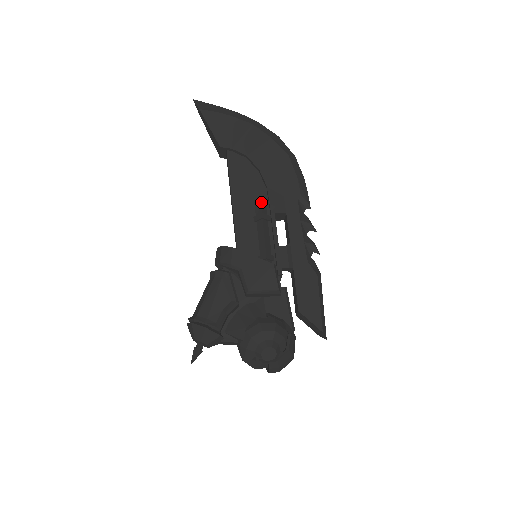
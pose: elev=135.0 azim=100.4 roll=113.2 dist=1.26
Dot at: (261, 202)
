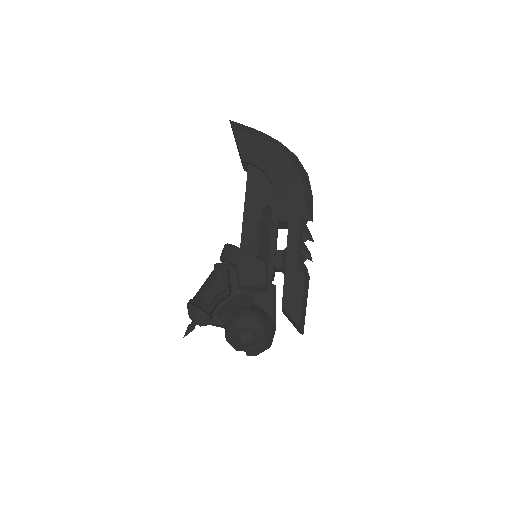
Dot at: (268, 210)
